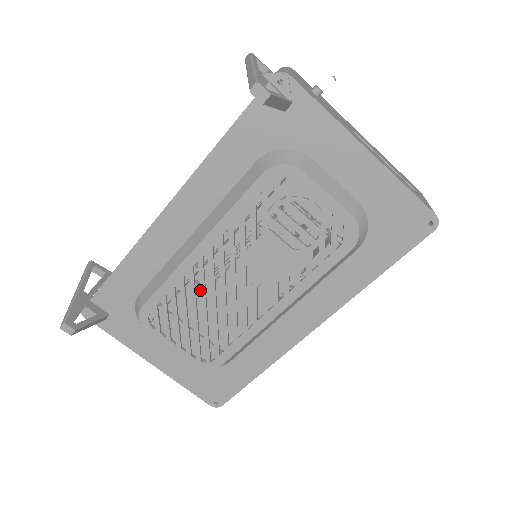
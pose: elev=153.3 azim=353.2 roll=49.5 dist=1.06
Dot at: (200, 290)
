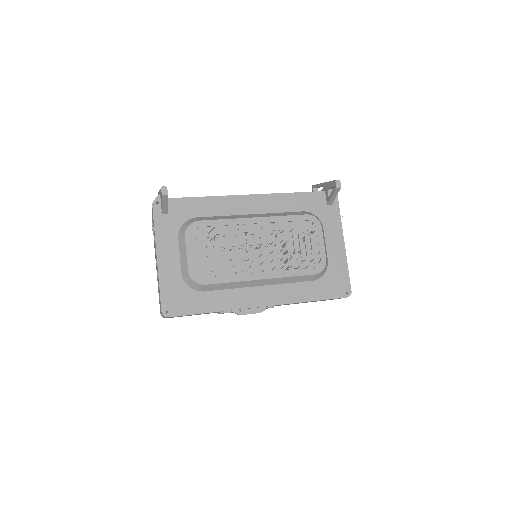
Dot at: (236, 237)
